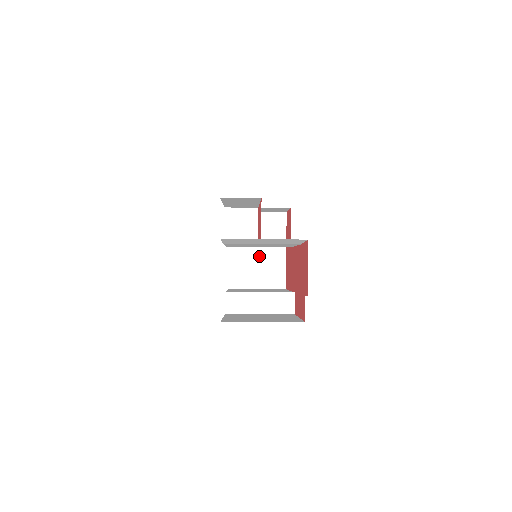
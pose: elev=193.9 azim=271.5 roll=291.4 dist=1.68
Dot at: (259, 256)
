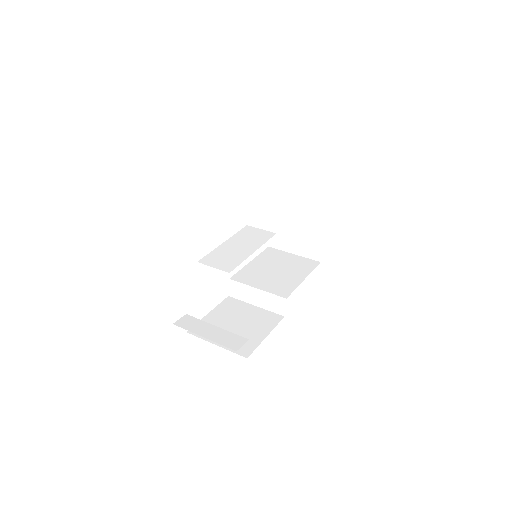
Dot at: (298, 224)
